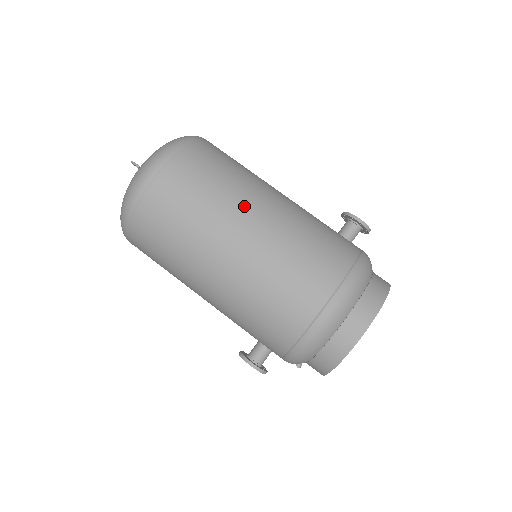
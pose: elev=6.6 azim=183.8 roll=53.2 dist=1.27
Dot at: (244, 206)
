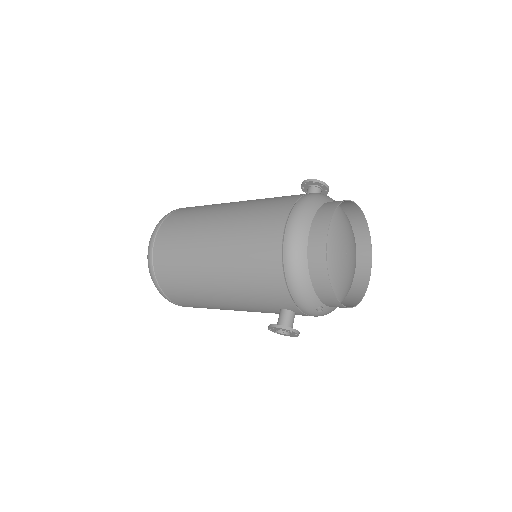
Dot at: (213, 214)
